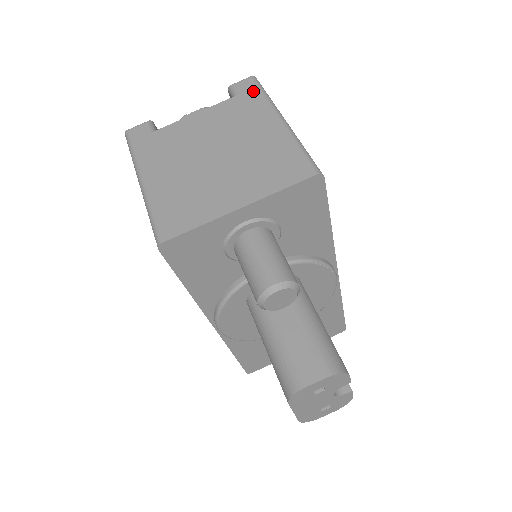
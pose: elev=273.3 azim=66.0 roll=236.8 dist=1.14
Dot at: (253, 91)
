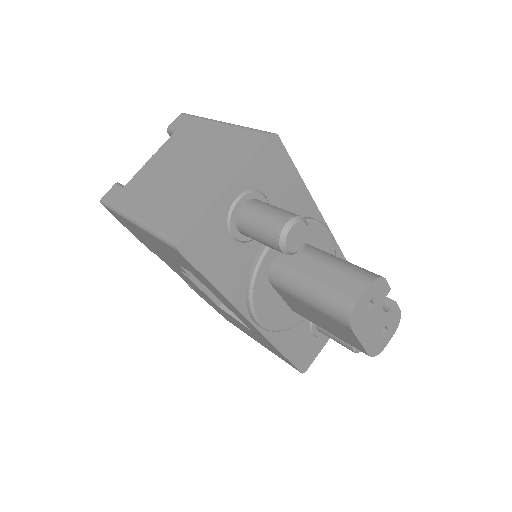
Dot at: (188, 120)
